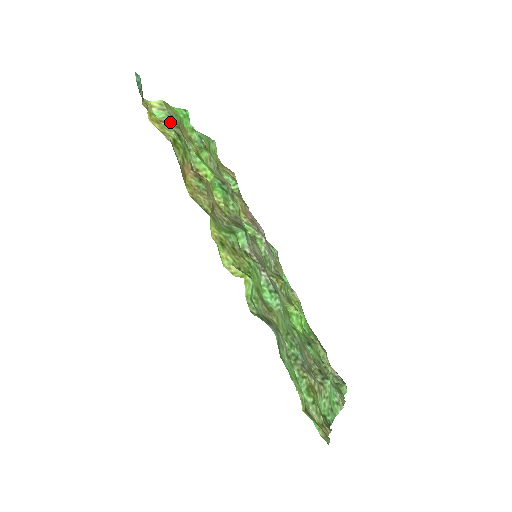
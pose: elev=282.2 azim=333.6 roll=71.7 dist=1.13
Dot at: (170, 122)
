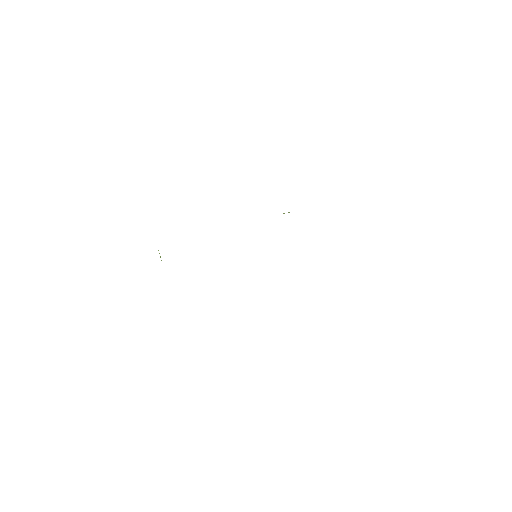
Dot at: occluded
